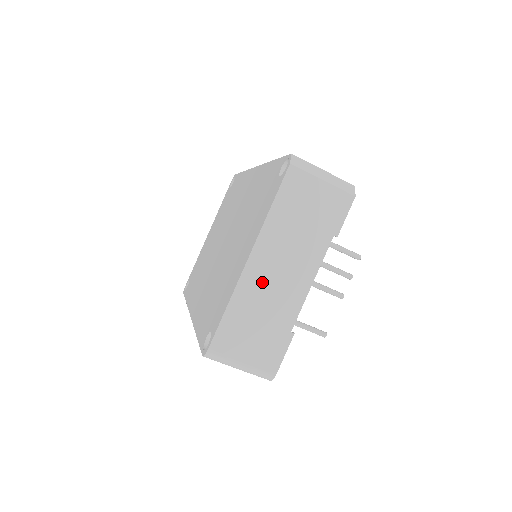
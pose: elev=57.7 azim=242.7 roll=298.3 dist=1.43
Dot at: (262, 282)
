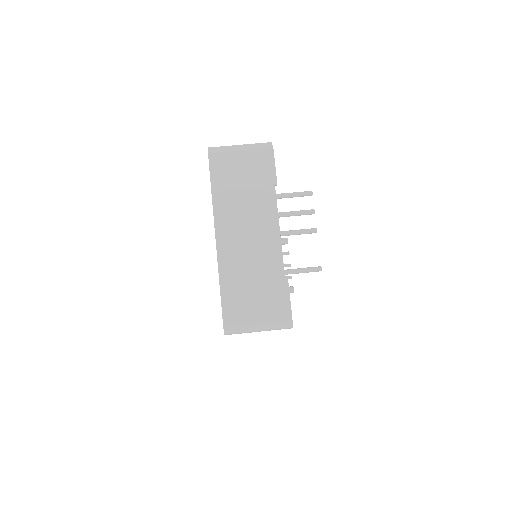
Dot at: (237, 250)
